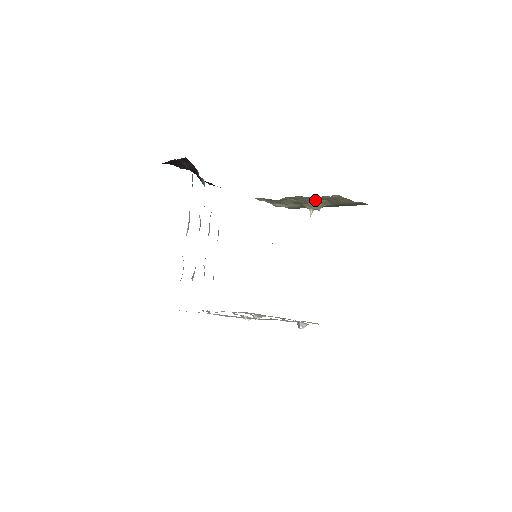
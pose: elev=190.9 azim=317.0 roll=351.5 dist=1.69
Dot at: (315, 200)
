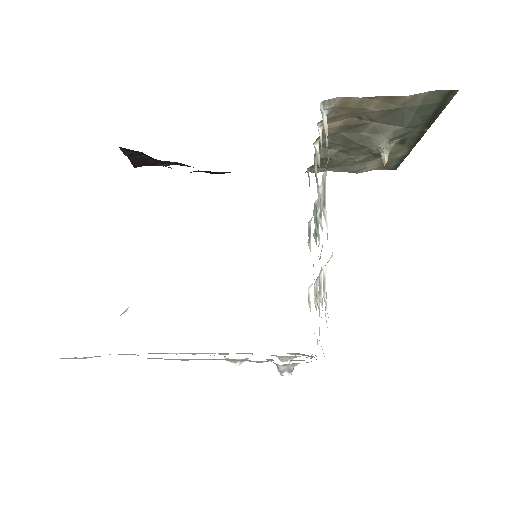
Dot at: (361, 132)
